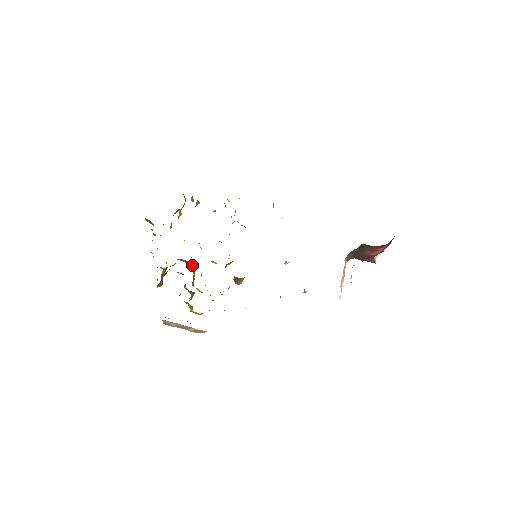
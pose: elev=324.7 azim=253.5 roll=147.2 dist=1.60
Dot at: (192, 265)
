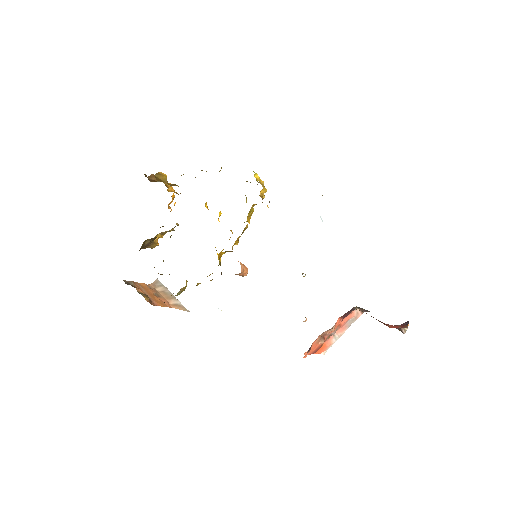
Dot at: occluded
